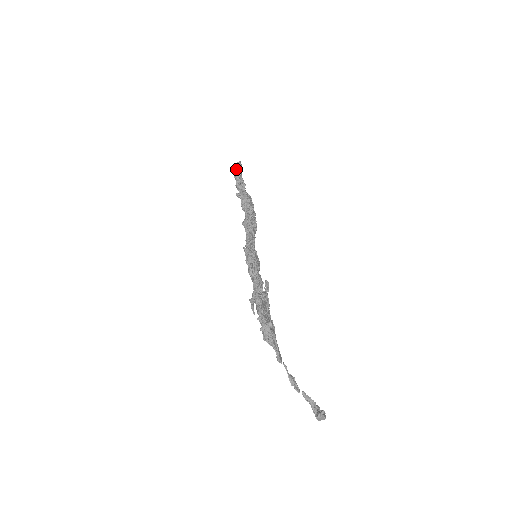
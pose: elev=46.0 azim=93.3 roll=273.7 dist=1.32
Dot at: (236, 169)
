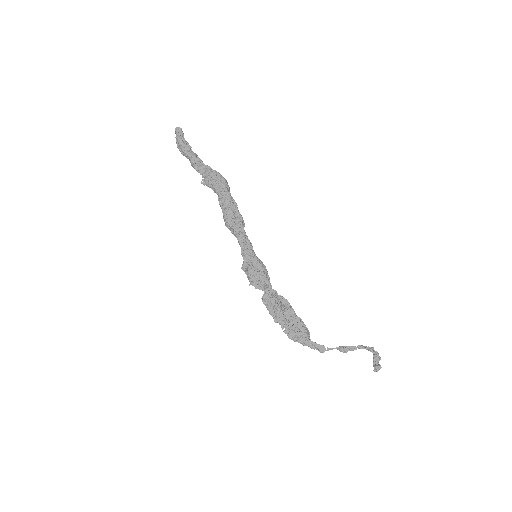
Dot at: (180, 149)
